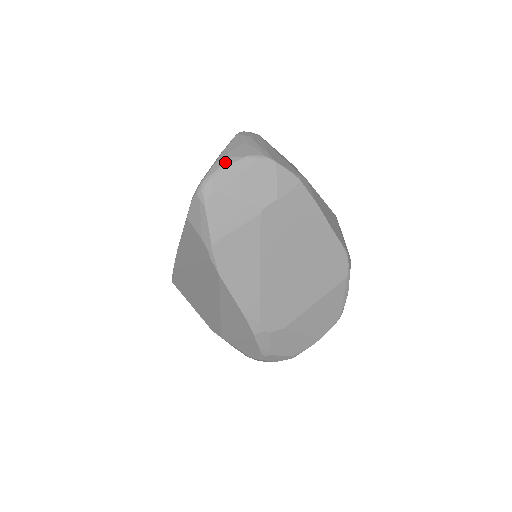
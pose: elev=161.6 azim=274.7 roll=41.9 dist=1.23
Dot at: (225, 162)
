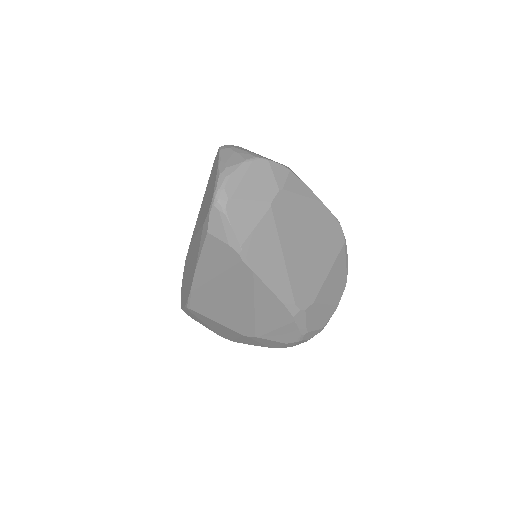
Dot at: (228, 172)
